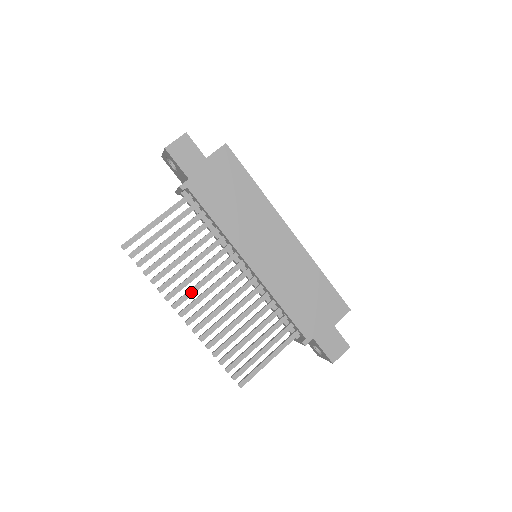
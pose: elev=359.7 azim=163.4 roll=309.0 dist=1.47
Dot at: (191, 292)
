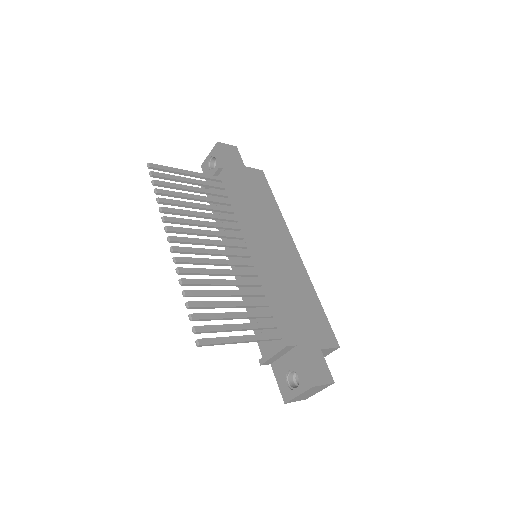
Dot at: (189, 230)
